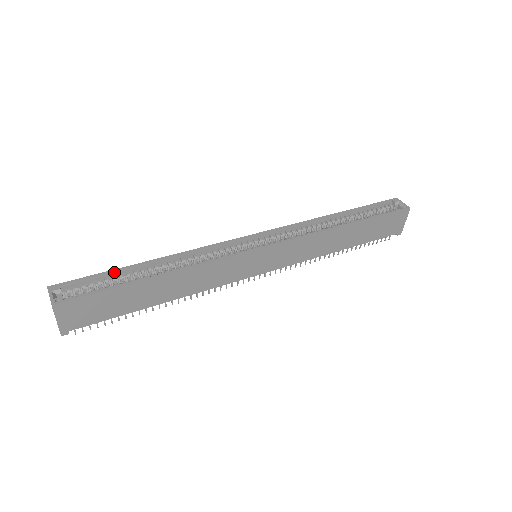
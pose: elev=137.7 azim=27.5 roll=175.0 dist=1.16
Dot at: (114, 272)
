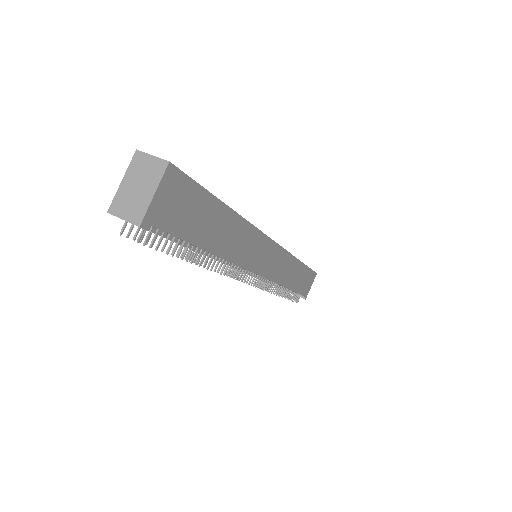
Dot at: occluded
